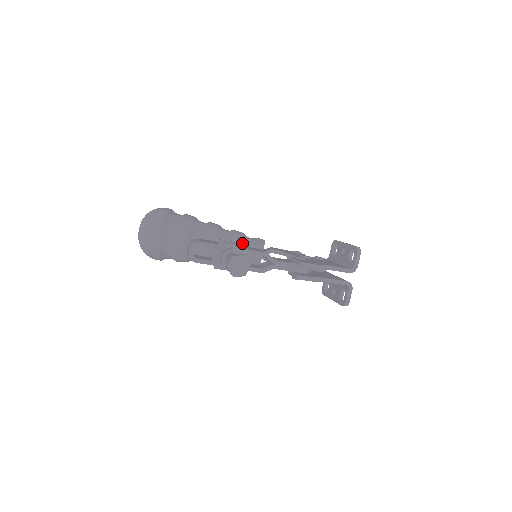
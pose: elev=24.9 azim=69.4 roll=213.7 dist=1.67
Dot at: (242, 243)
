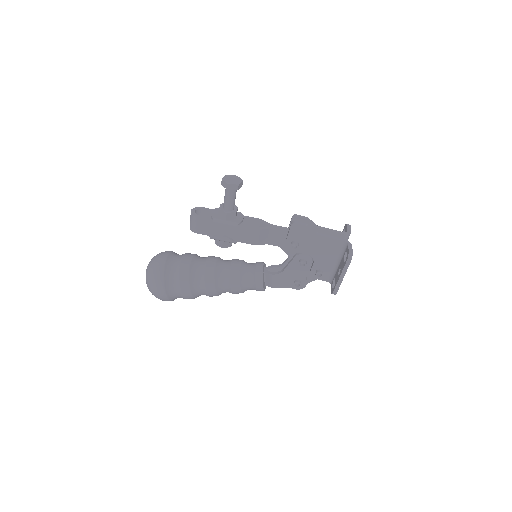
Dot at: (243, 261)
